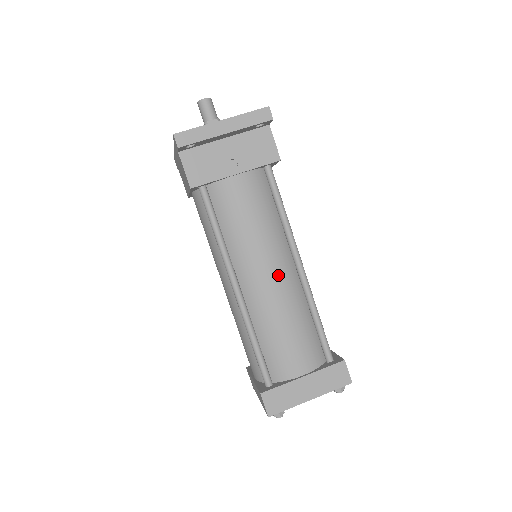
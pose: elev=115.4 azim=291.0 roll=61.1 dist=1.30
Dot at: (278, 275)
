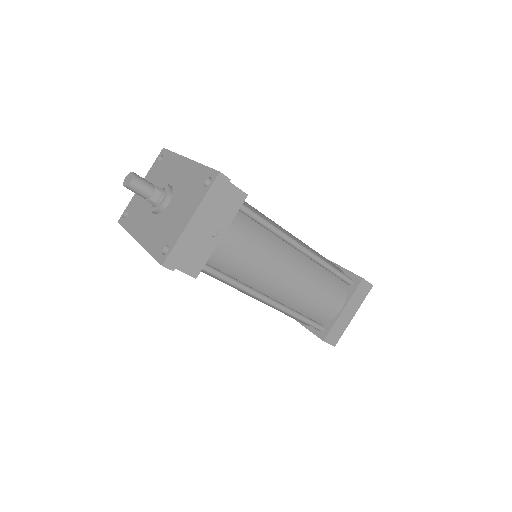
Dot at: (294, 271)
